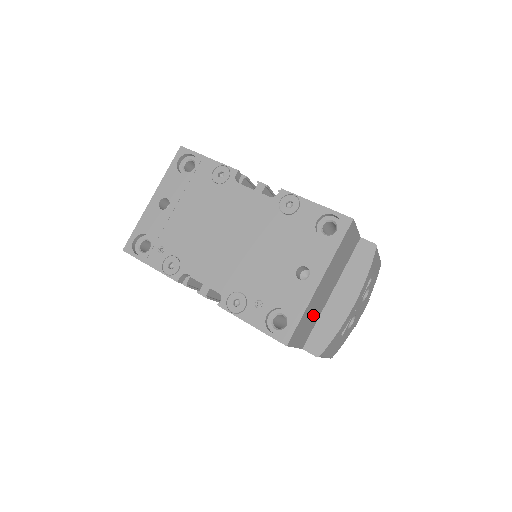
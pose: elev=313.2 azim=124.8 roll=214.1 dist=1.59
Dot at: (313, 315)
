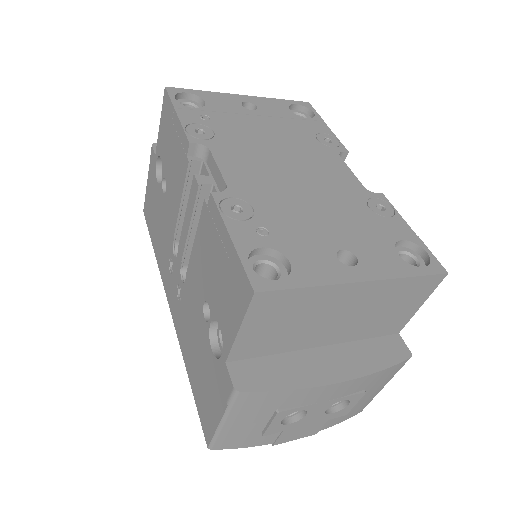
Dot at: (293, 328)
